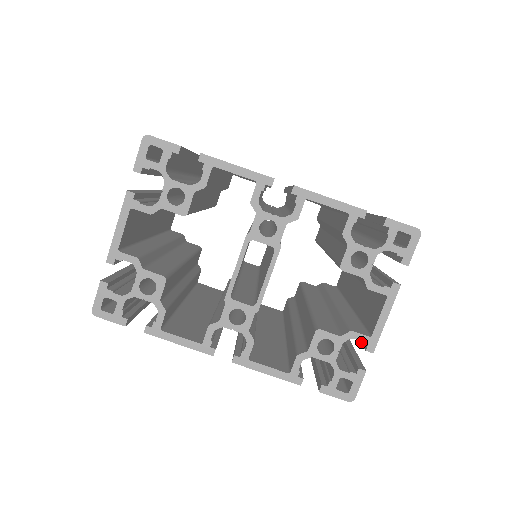
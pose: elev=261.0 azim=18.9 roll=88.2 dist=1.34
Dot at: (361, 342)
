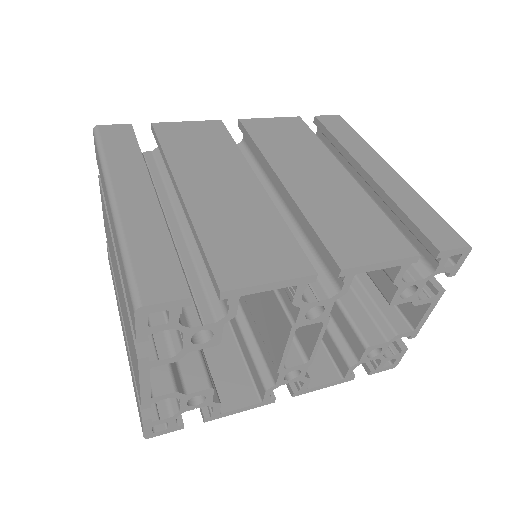
Dot at: occluded
